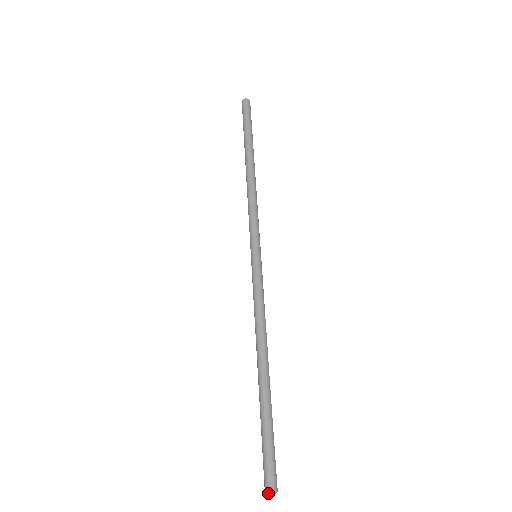
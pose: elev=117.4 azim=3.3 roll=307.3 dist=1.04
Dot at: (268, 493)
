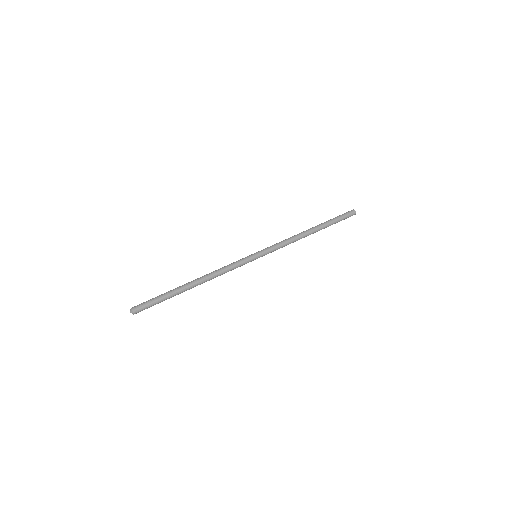
Dot at: (131, 309)
